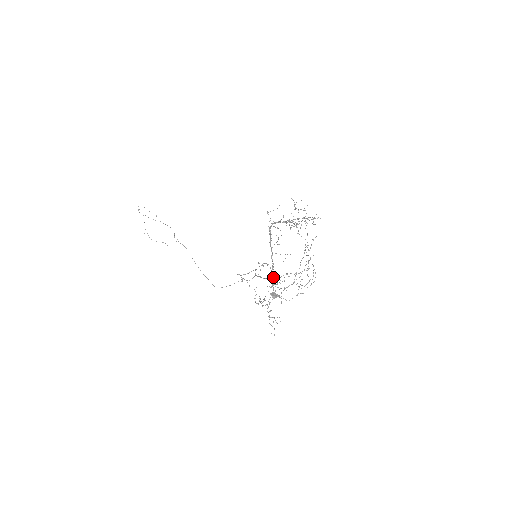
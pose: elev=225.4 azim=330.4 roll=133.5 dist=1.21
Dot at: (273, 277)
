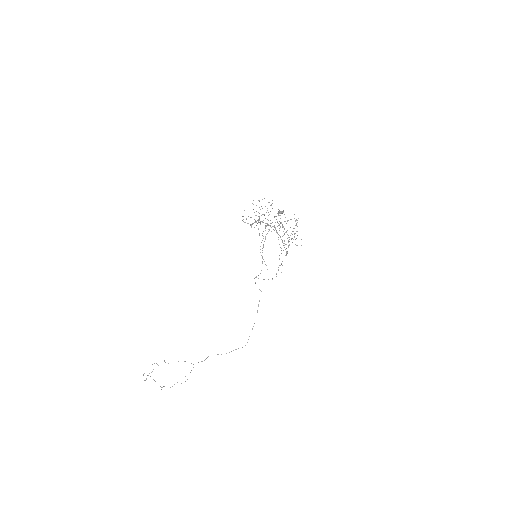
Dot at: (273, 226)
